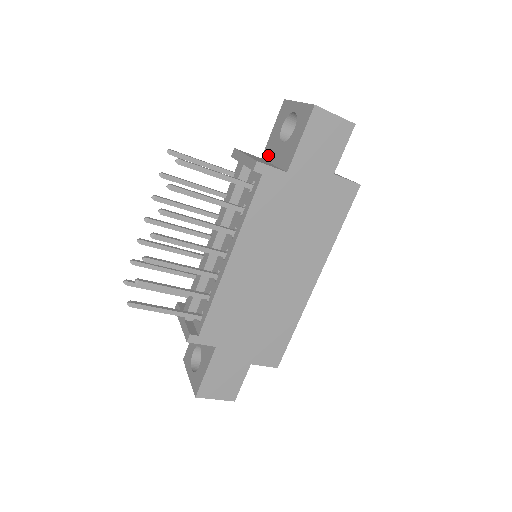
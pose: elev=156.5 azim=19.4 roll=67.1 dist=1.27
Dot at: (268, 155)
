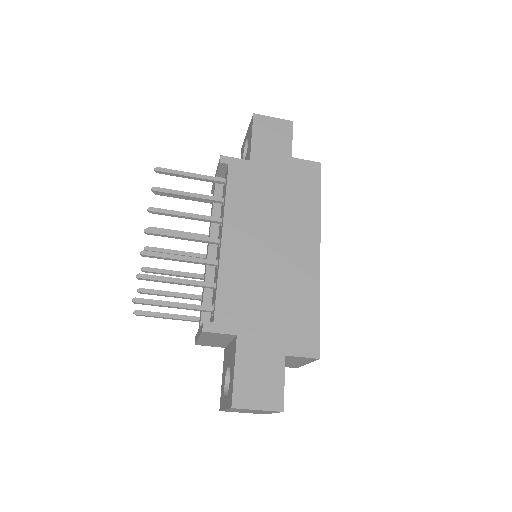
Dot at: occluded
